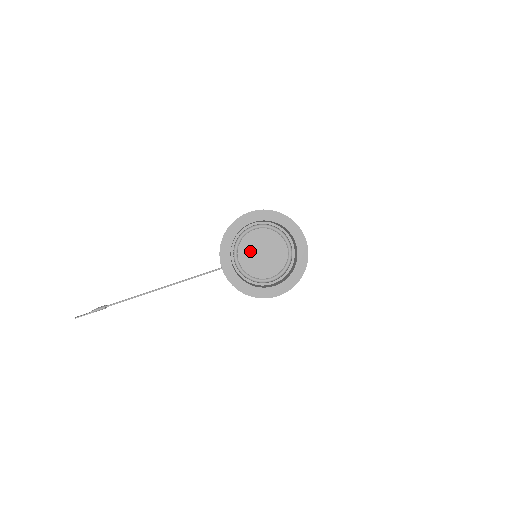
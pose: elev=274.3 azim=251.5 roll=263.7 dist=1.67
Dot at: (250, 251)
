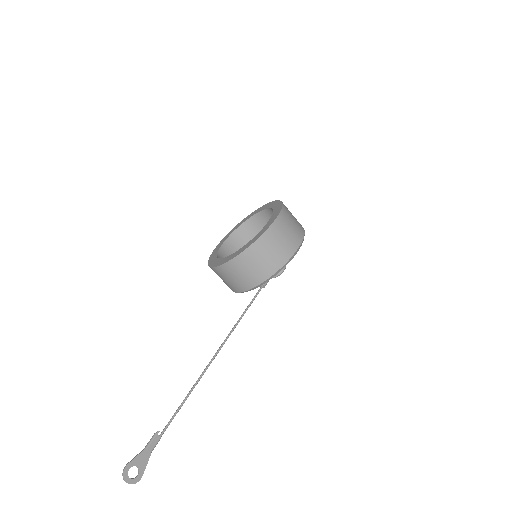
Dot at: occluded
